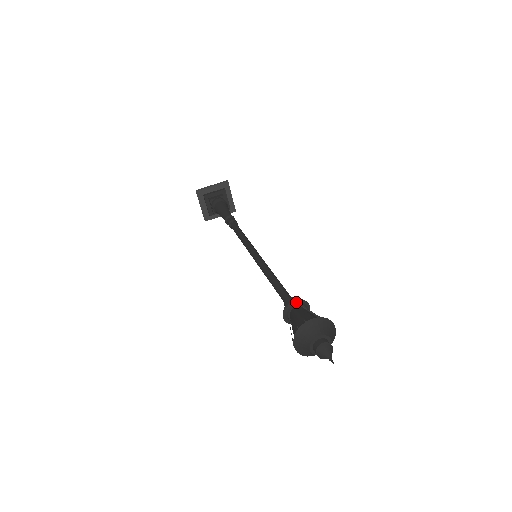
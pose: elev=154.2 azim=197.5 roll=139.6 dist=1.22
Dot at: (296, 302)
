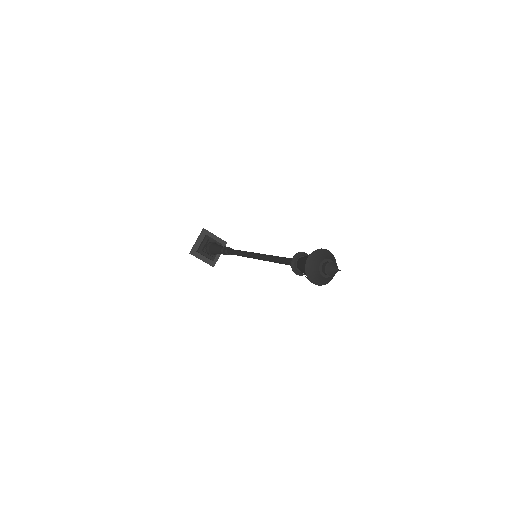
Dot at: (295, 258)
